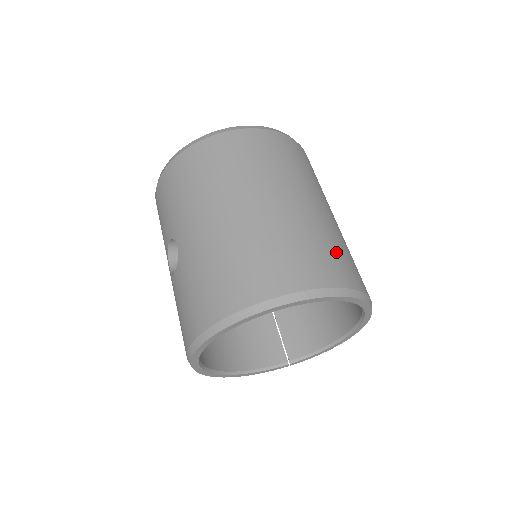
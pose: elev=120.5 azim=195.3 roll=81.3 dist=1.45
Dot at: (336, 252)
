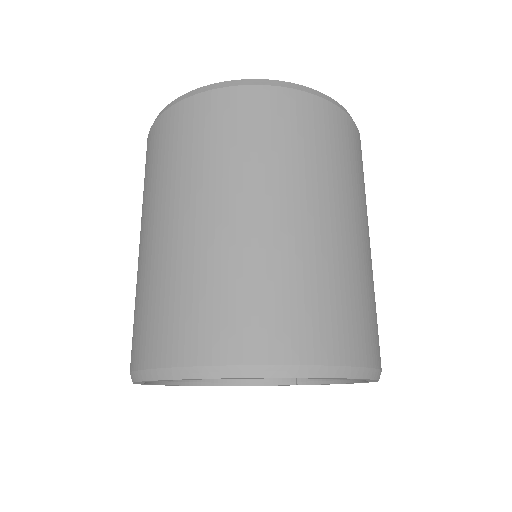
Dot at: (311, 300)
